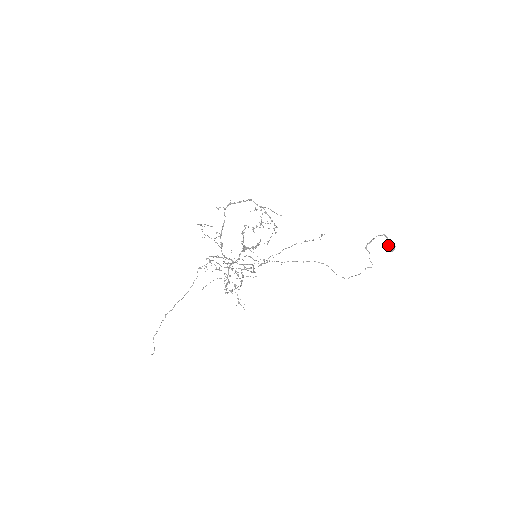
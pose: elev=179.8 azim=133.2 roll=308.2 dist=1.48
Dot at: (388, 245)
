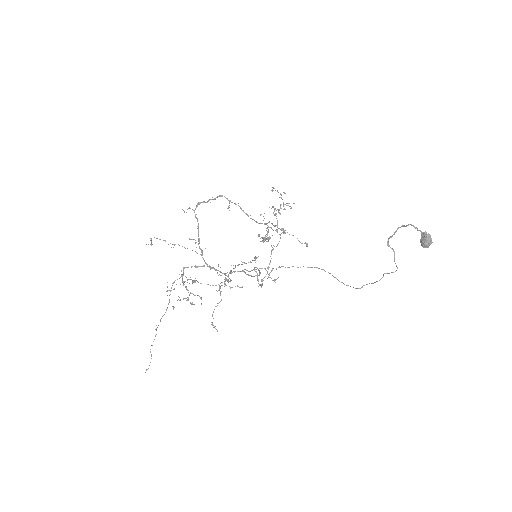
Dot at: occluded
